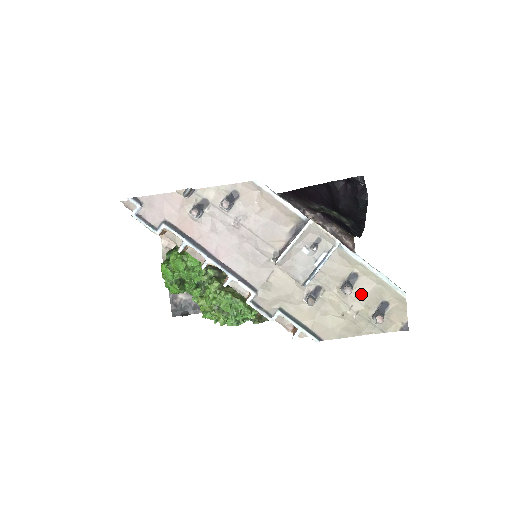
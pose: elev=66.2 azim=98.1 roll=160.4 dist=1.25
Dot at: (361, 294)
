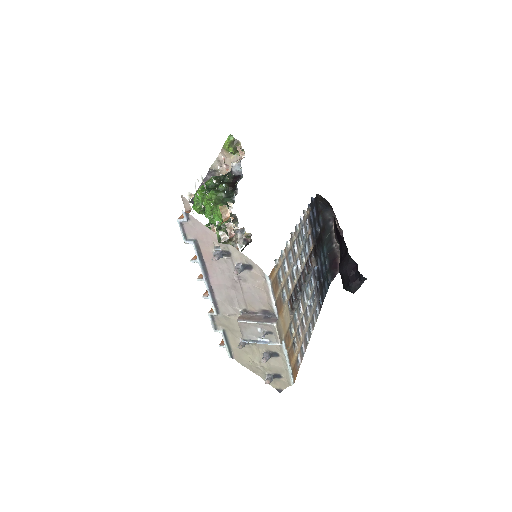
Dot at: (272, 363)
